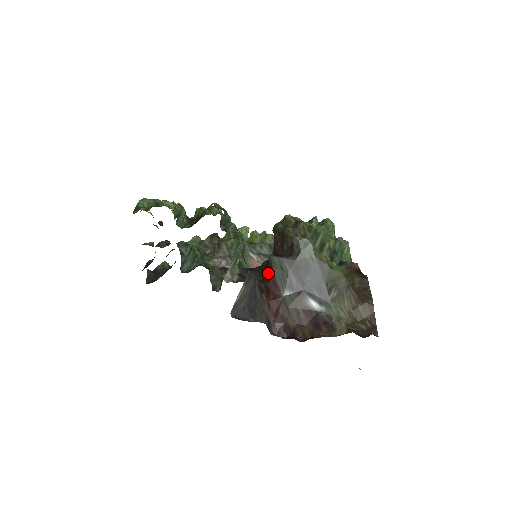
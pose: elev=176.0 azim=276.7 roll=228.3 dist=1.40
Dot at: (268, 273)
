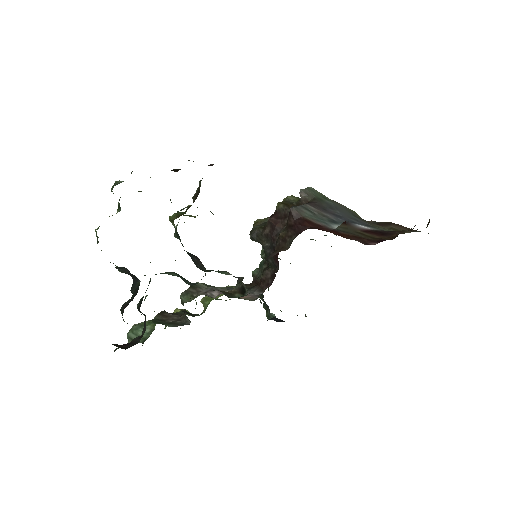
Dot at: (301, 224)
